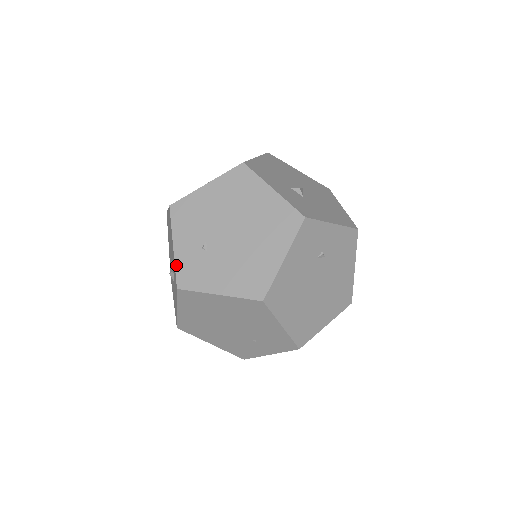
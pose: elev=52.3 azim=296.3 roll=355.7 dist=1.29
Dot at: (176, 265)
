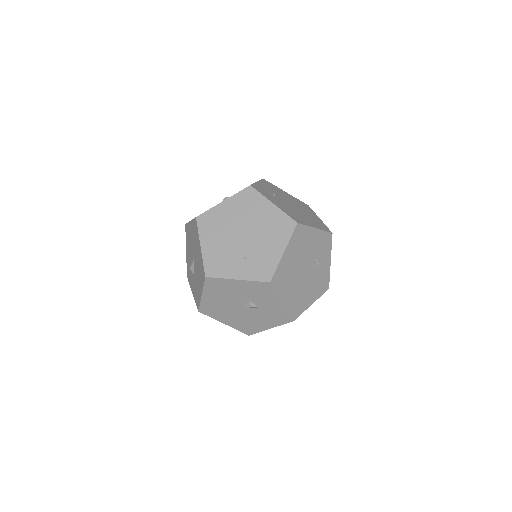
Dot at: (255, 183)
